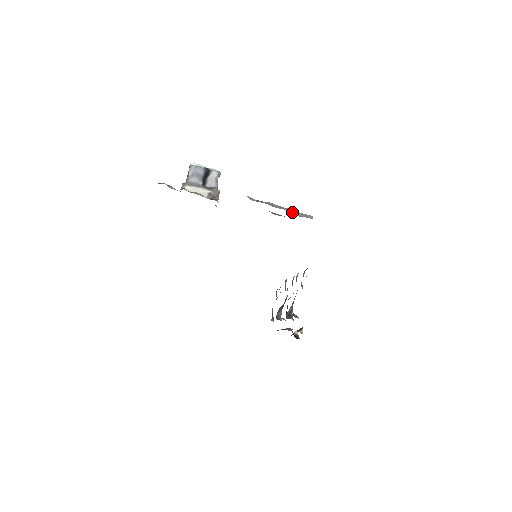
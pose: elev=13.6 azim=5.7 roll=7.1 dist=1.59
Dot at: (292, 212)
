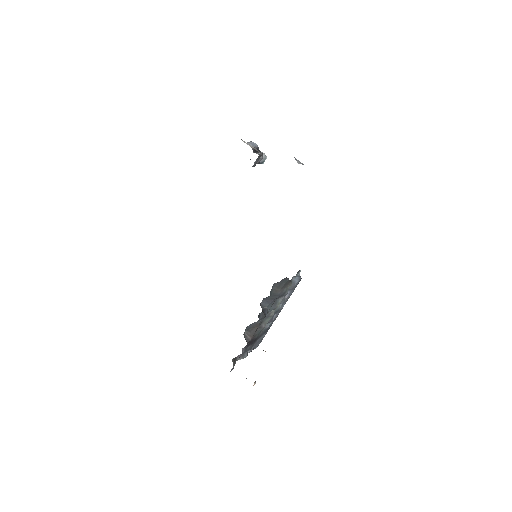
Dot at: occluded
